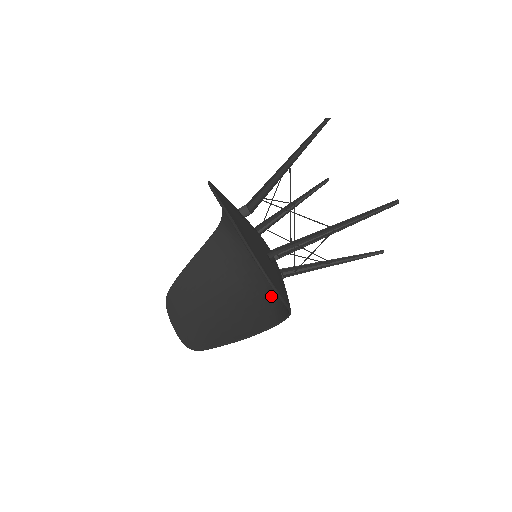
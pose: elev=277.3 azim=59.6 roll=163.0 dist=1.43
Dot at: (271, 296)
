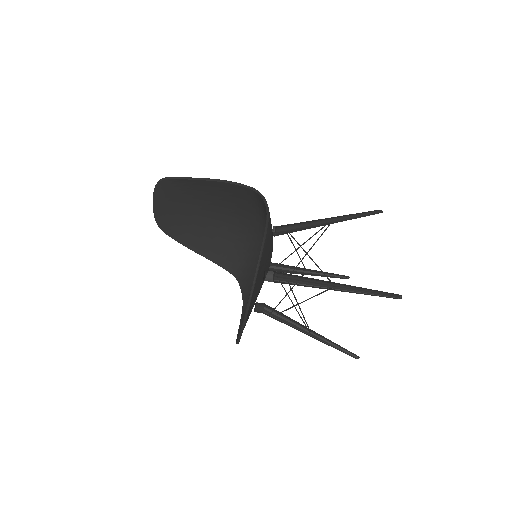
Dot at: (246, 256)
